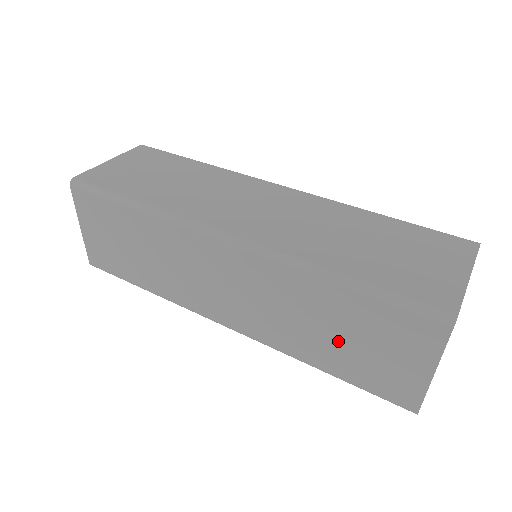
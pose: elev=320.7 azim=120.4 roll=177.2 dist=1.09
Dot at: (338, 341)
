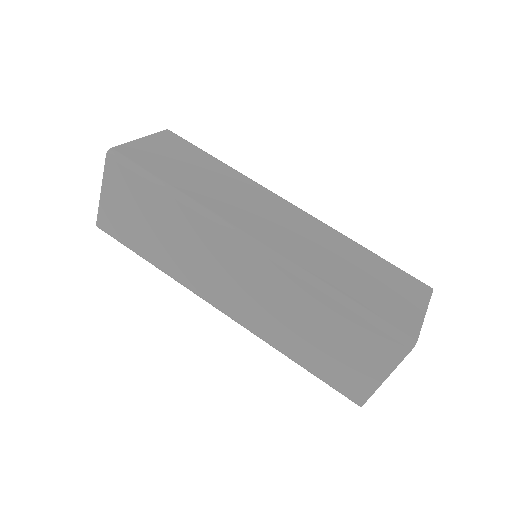
Dot at: (317, 341)
